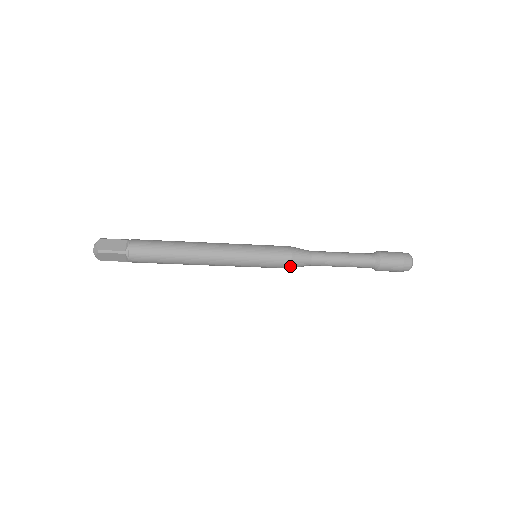
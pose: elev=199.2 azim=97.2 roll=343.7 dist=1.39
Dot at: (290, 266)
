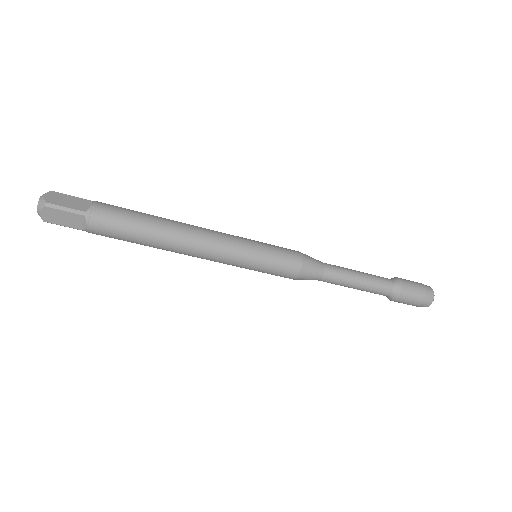
Dot at: (298, 275)
